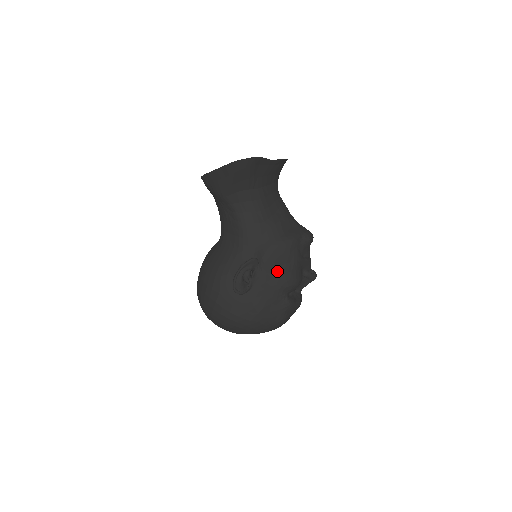
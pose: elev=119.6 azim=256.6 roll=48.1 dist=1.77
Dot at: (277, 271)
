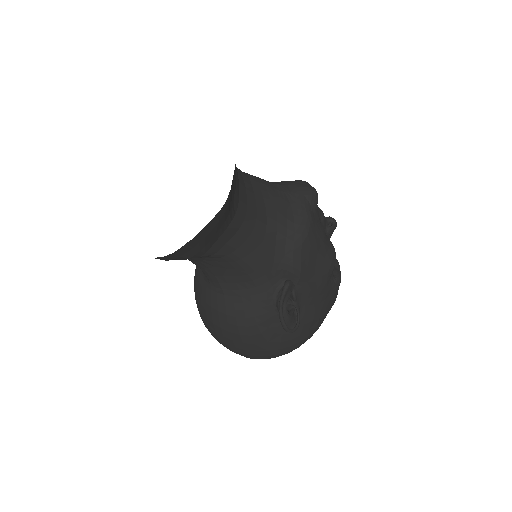
Dot at: (315, 269)
